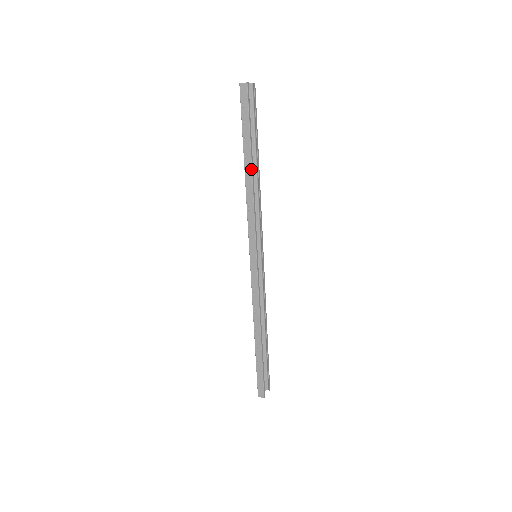
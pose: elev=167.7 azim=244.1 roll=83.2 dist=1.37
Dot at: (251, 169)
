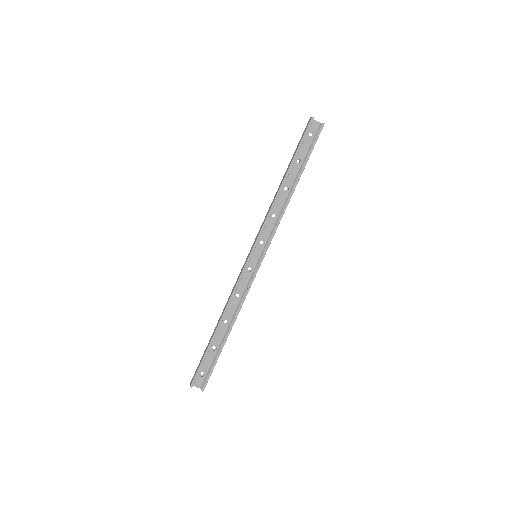
Dot at: (283, 180)
